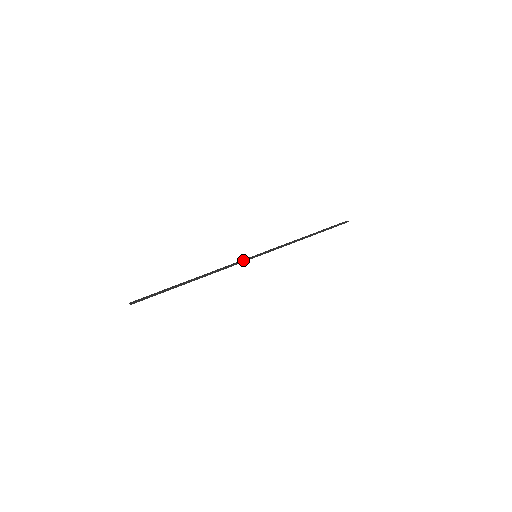
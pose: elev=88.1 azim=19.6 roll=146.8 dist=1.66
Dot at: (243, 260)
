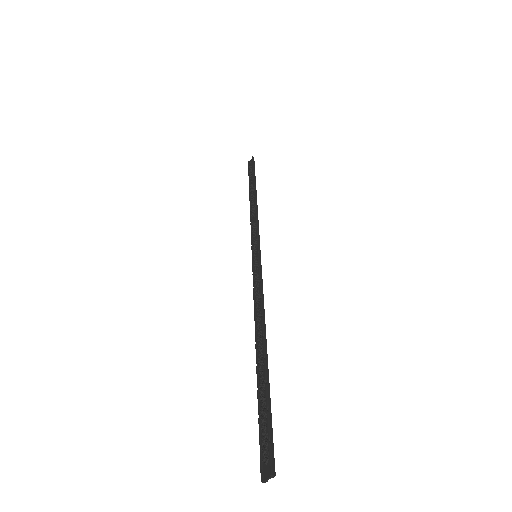
Dot at: (259, 271)
